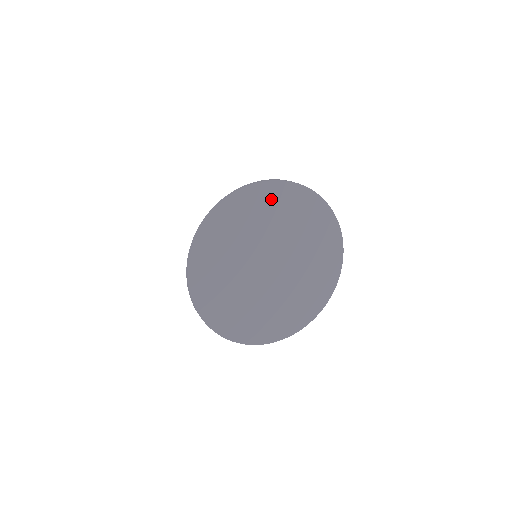
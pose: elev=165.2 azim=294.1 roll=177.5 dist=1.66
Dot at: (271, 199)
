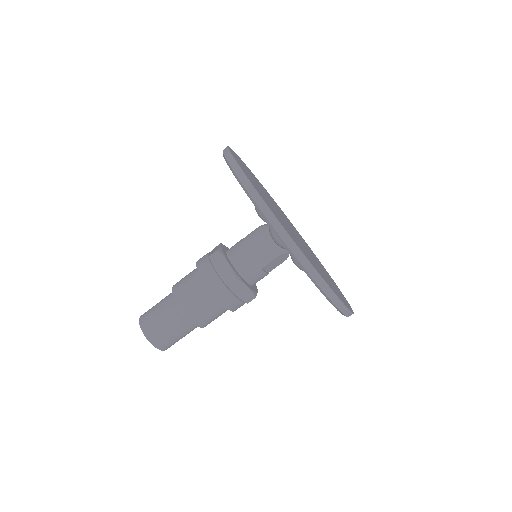
Dot at: (249, 171)
